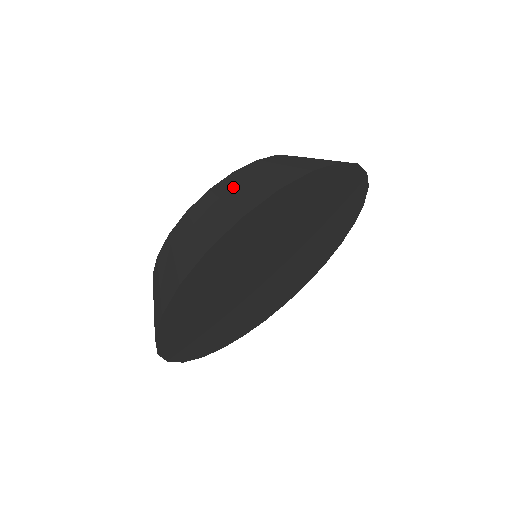
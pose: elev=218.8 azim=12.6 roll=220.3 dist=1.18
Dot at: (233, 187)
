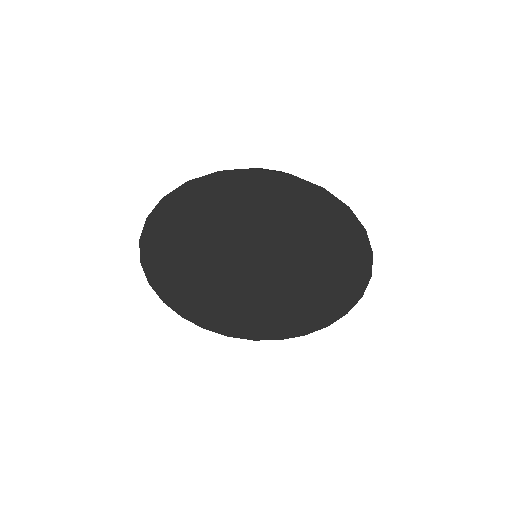
Dot at: occluded
